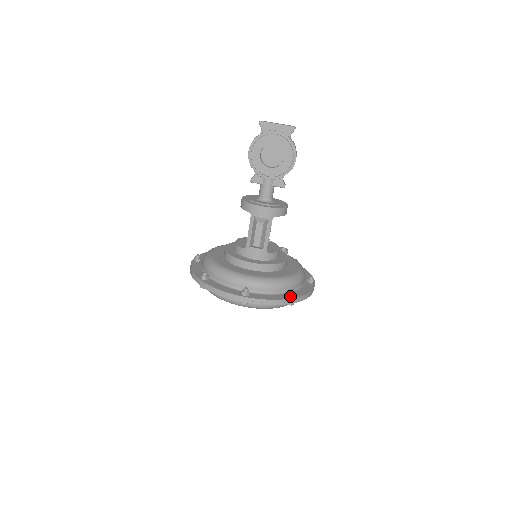
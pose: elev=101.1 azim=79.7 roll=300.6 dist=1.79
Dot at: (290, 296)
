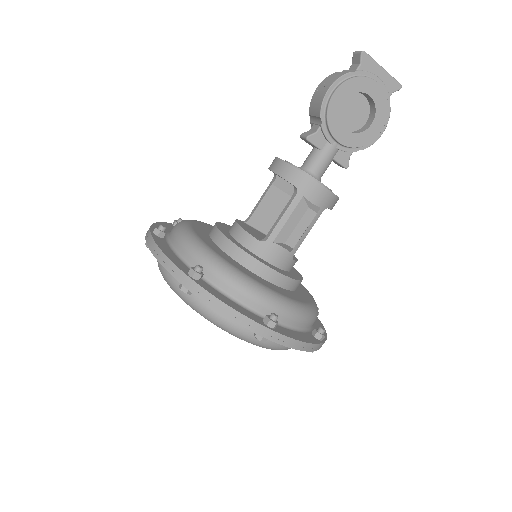
Dot at: (317, 338)
